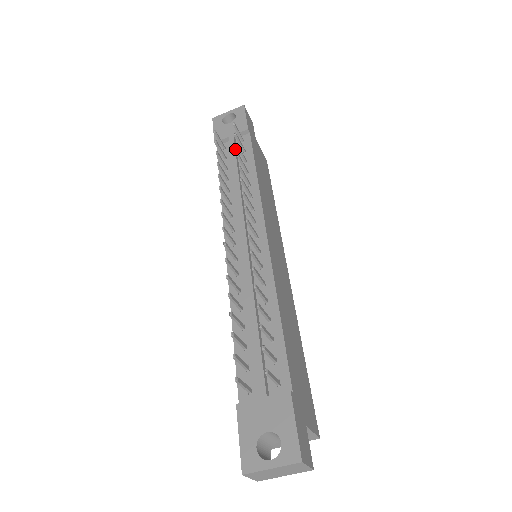
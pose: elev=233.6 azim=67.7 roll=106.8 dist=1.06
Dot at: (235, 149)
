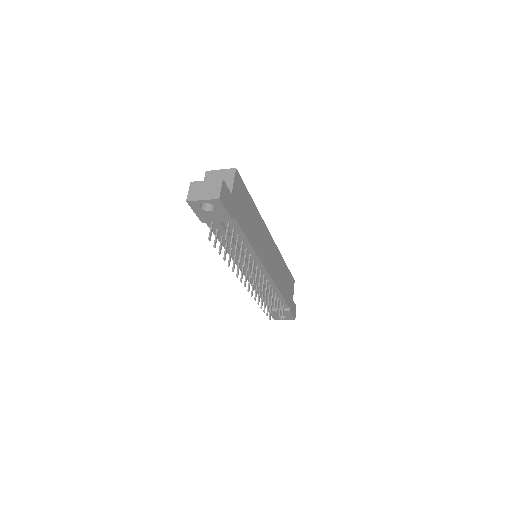
Dot at: occluded
